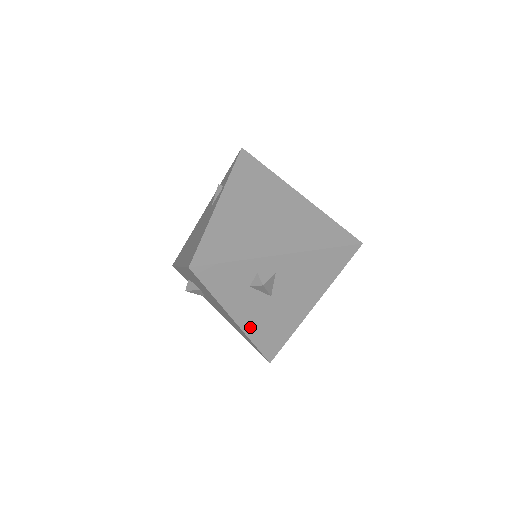
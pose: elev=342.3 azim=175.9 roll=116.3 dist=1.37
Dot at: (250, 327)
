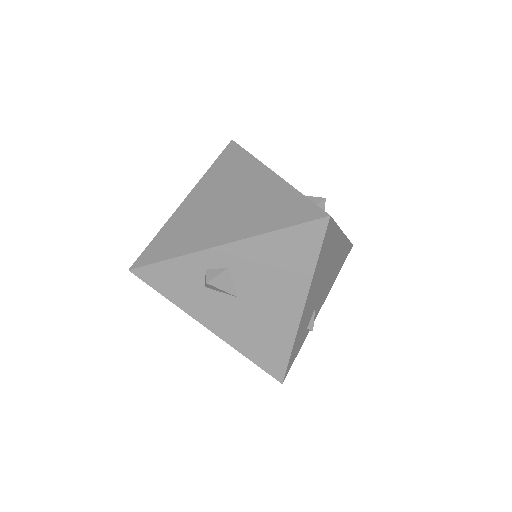
Dot at: (232, 337)
